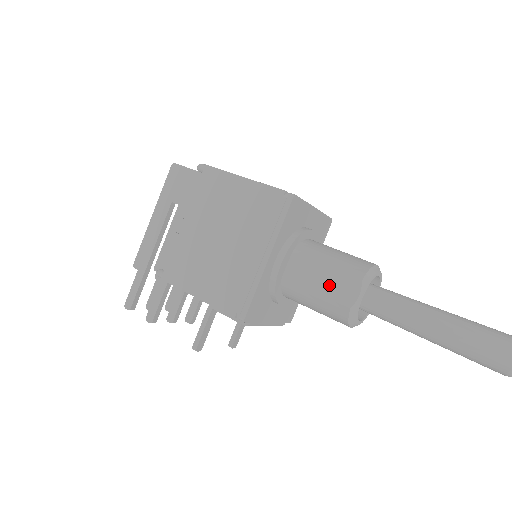
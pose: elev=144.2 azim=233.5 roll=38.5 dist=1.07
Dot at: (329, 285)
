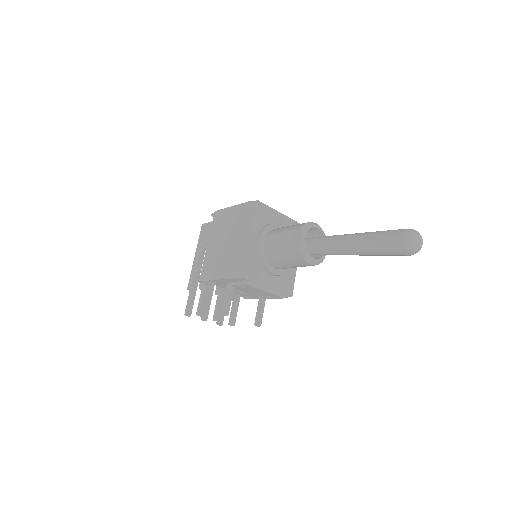
Dot at: (286, 240)
